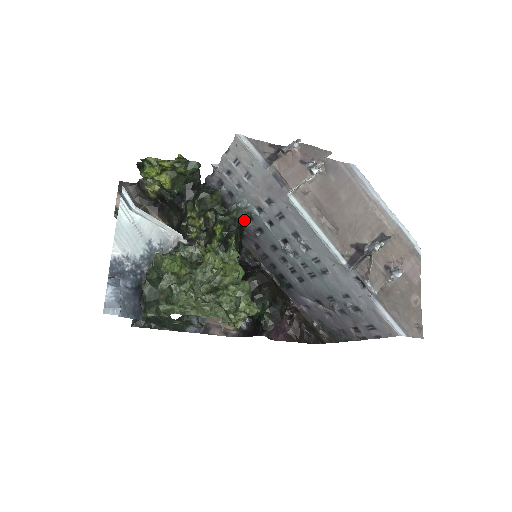
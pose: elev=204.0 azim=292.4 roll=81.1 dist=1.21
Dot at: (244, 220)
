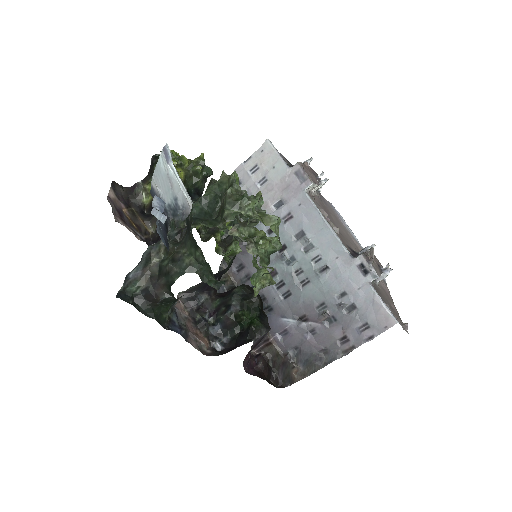
Dot at: occluded
